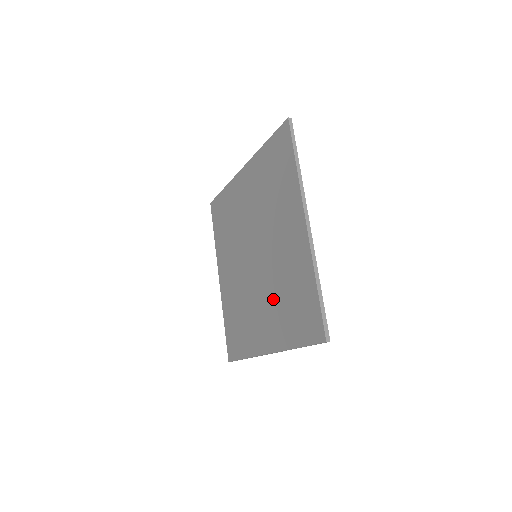
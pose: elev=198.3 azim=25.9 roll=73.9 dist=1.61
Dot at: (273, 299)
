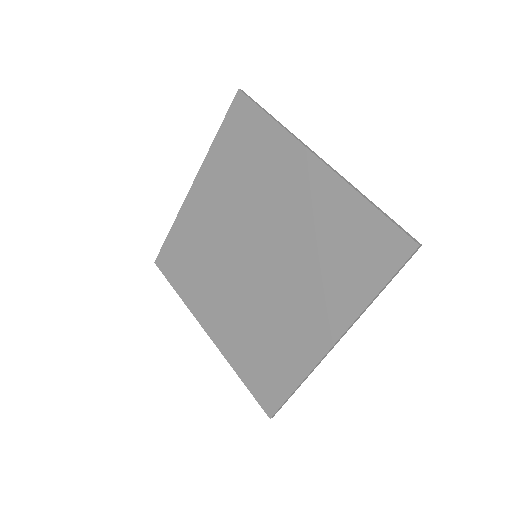
Dot at: (309, 275)
